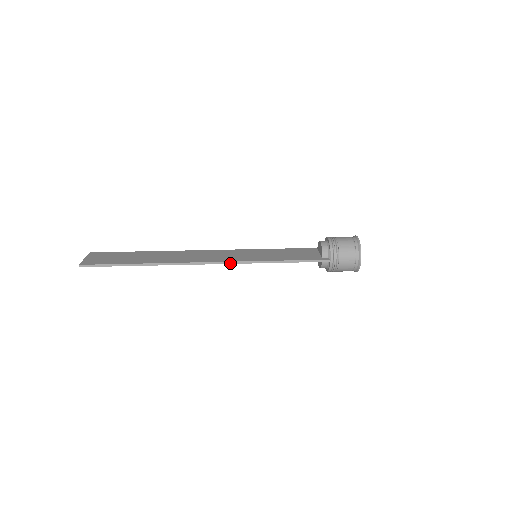
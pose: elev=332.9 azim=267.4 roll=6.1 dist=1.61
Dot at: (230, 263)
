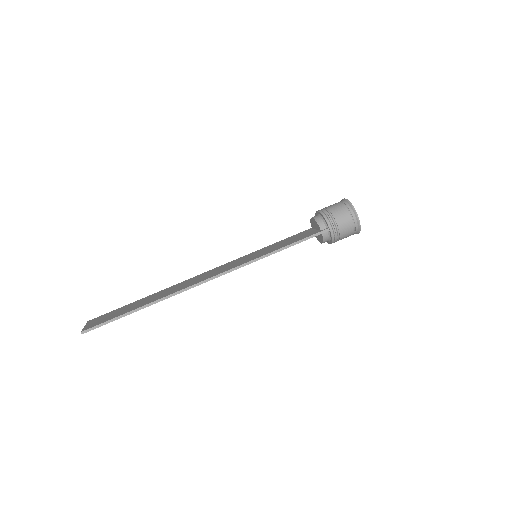
Dot at: (233, 270)
